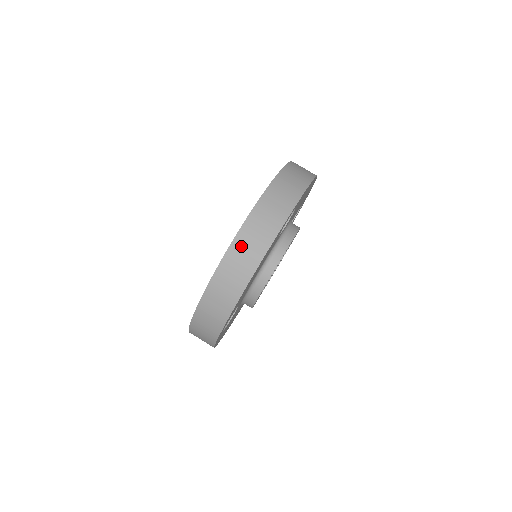
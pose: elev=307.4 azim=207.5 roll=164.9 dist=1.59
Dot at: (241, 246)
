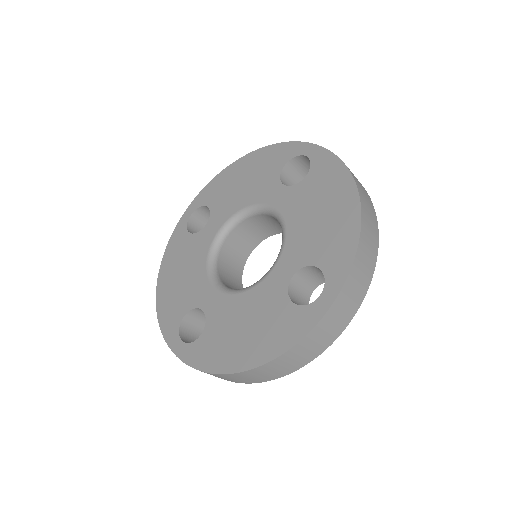
Dot at: (279, 364)
